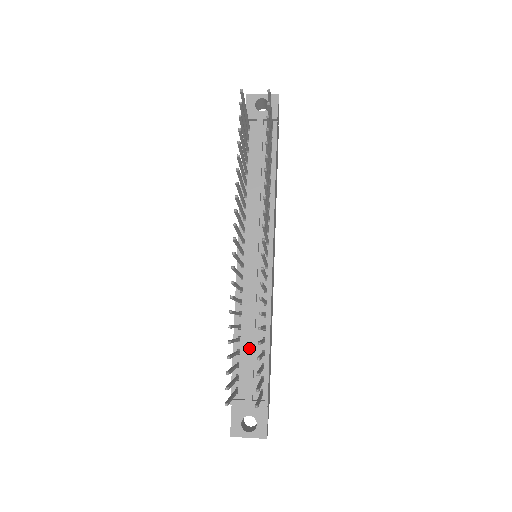
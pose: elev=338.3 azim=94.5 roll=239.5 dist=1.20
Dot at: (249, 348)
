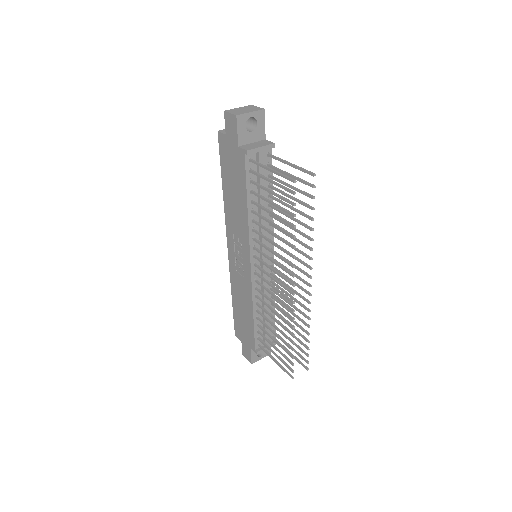
Dot at: (266, 321)
